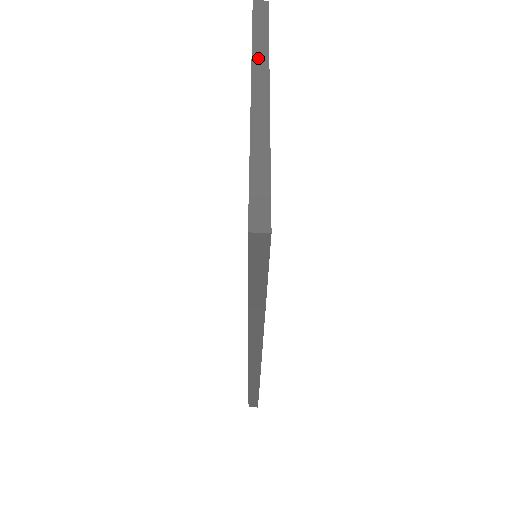
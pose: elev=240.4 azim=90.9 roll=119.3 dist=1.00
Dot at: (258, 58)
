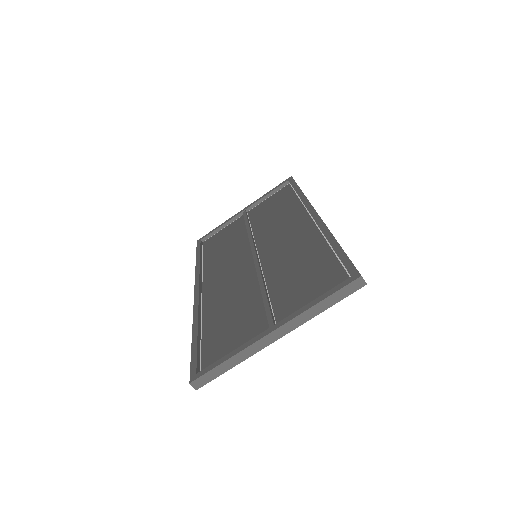
Dot at: (304, 316)
